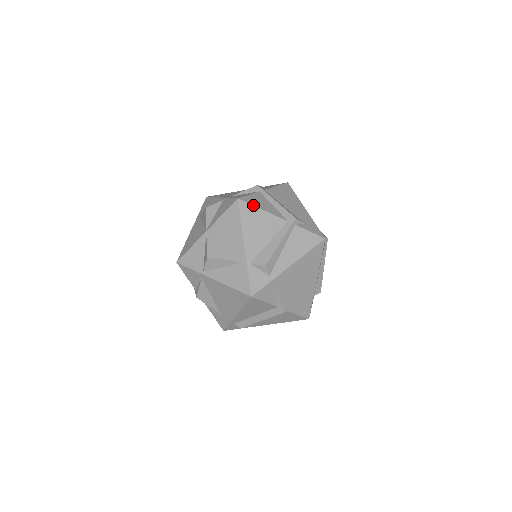
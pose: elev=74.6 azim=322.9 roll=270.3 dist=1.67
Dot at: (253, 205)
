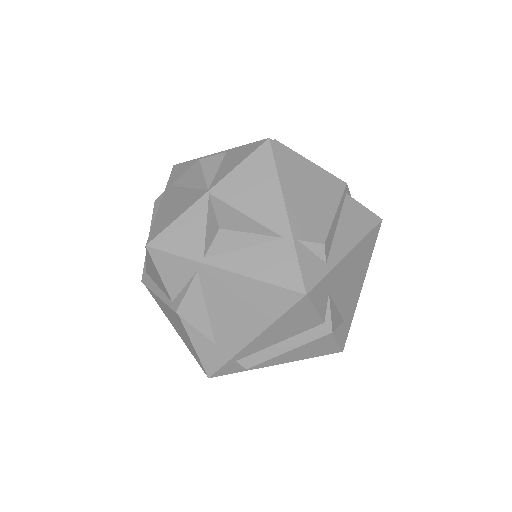
Dot at: occluded
